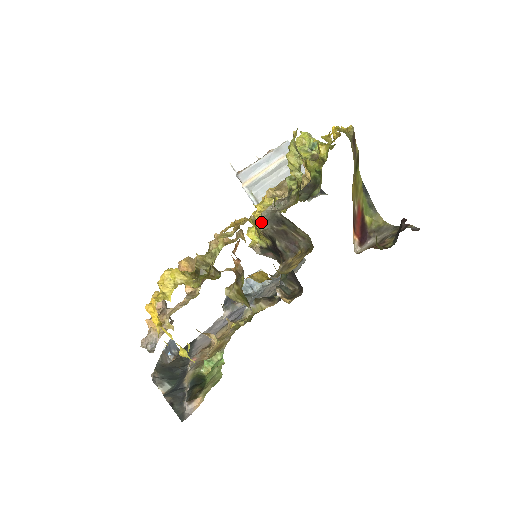
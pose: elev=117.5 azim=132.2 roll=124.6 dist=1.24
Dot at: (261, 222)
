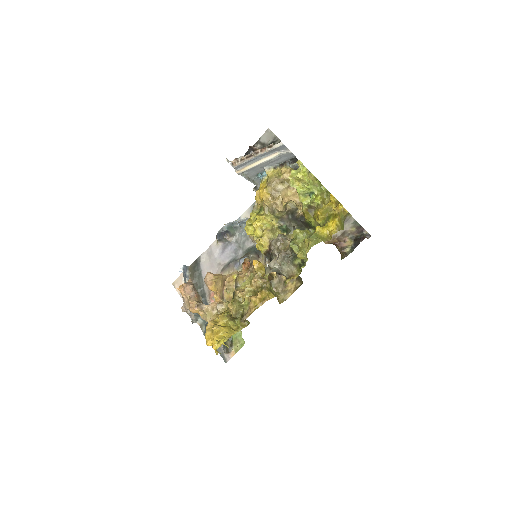
Dot at: (264, 248)
